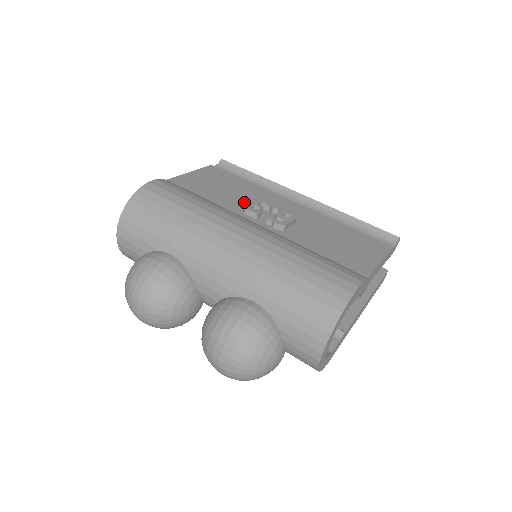
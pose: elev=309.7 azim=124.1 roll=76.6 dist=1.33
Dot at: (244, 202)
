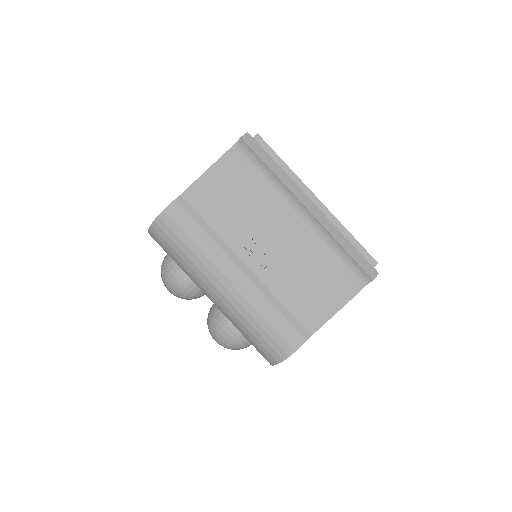
Dot at: (244, 228)
